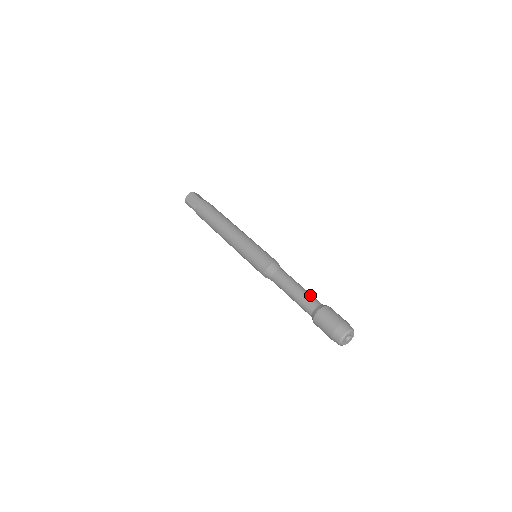
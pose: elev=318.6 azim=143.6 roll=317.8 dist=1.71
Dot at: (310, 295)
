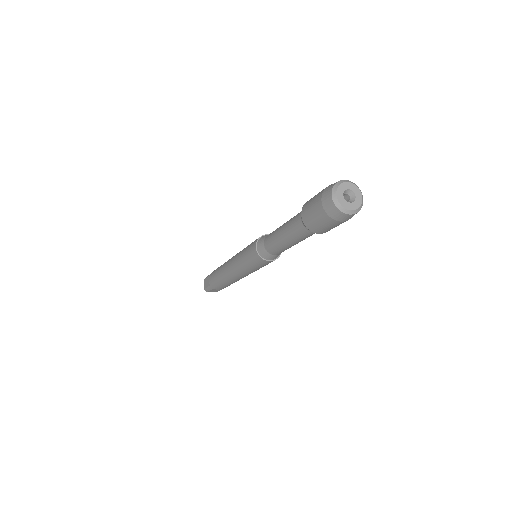
Dot at: occluded
